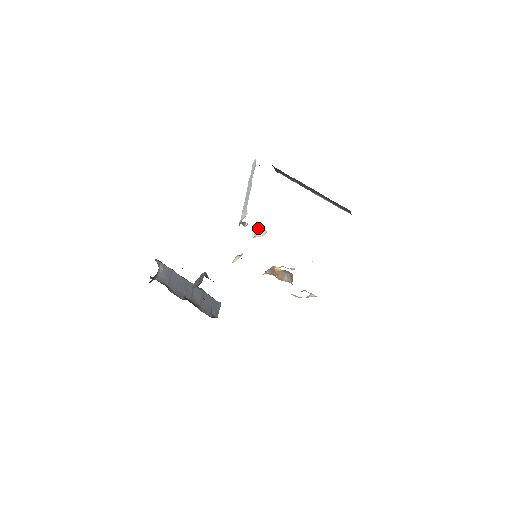
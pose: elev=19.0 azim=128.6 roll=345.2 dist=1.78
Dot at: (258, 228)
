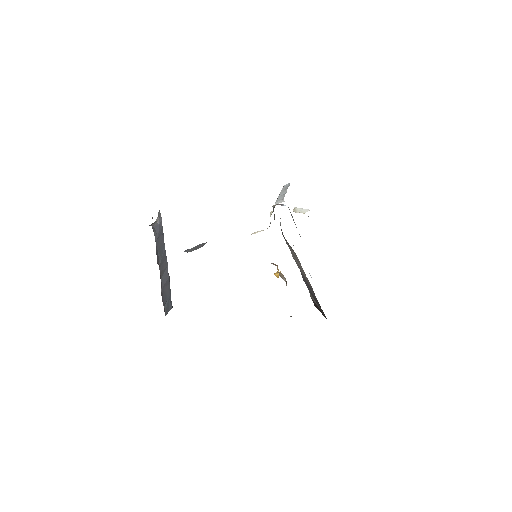
Dot at: (300, 208)
